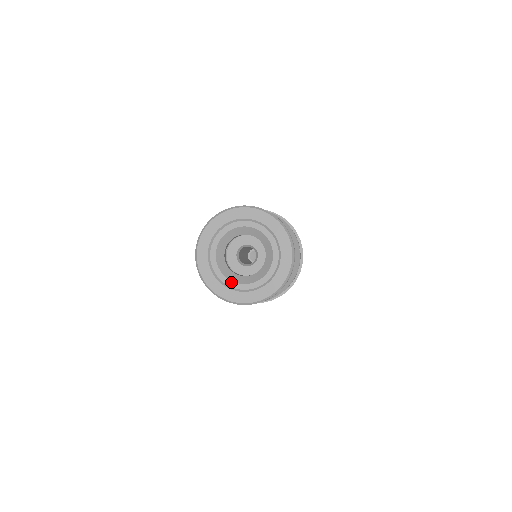
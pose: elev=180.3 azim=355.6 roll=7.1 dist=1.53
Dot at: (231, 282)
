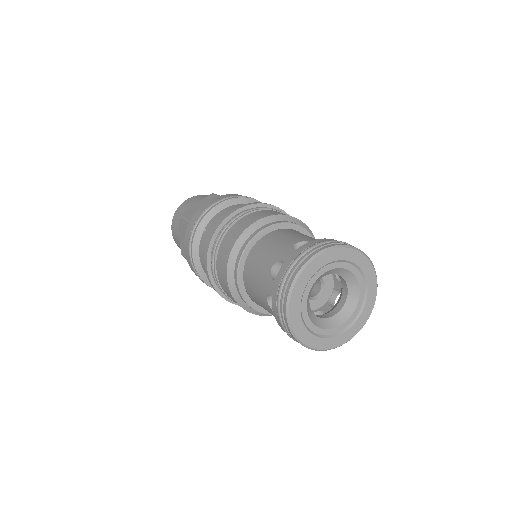
Dot at: (344, 324)
